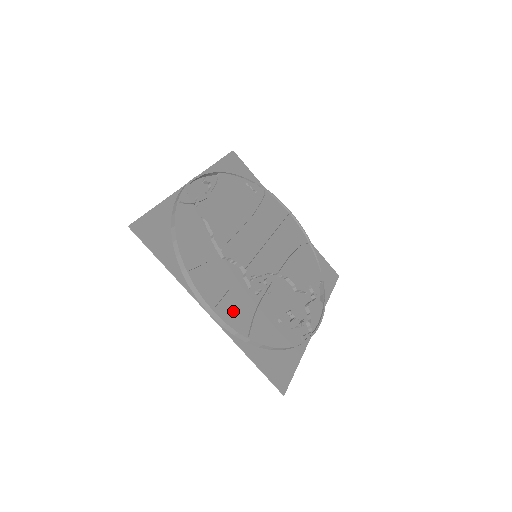
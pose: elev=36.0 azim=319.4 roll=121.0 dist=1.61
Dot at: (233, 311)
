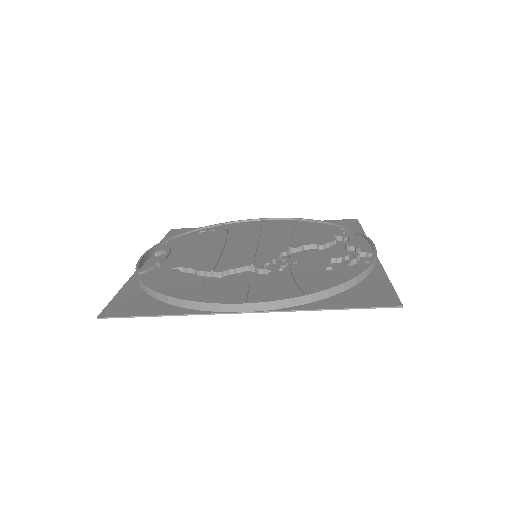
Dot at: (268, 292)
